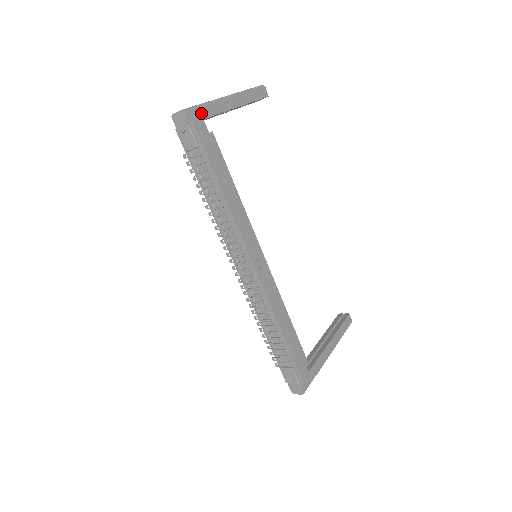
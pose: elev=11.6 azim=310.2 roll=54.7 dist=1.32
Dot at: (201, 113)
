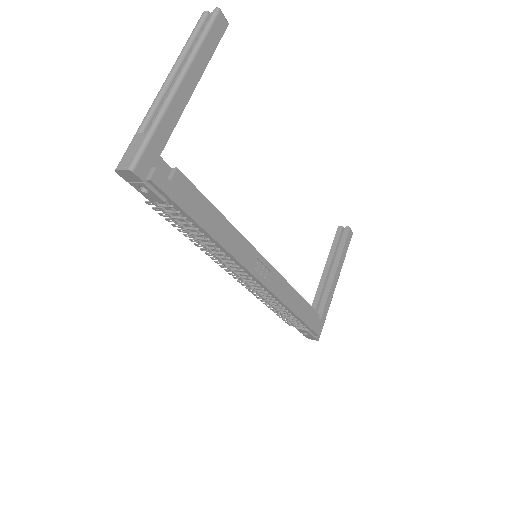
Dot at: (154, 149)
